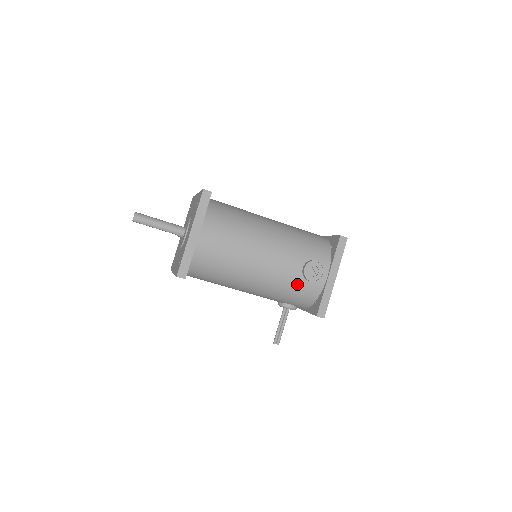
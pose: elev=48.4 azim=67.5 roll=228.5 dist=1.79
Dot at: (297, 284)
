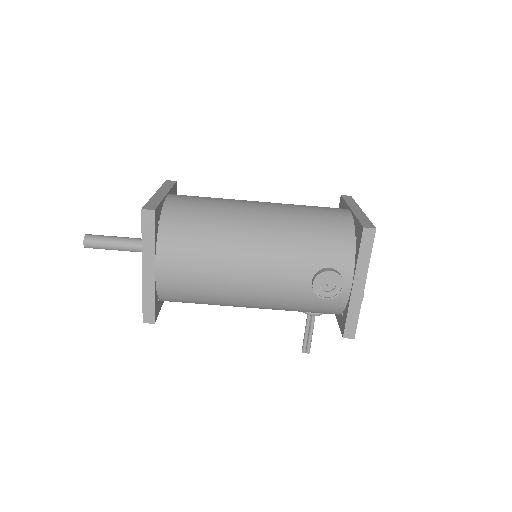
Dot at: (309, 301)
